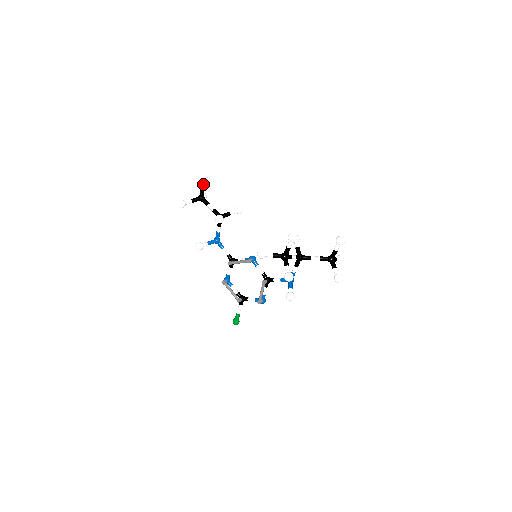
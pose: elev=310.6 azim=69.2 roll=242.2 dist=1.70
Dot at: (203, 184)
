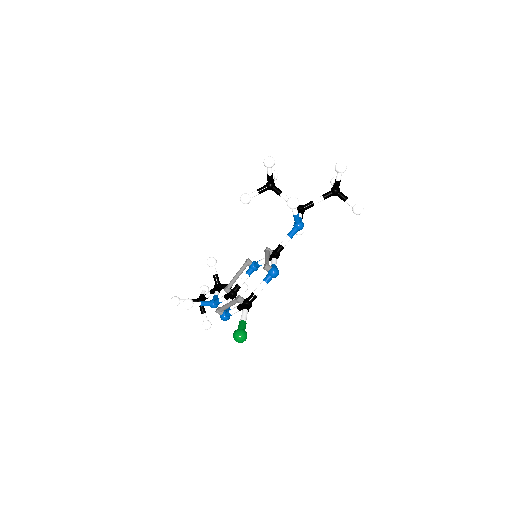
Dot at: (203, 291)
